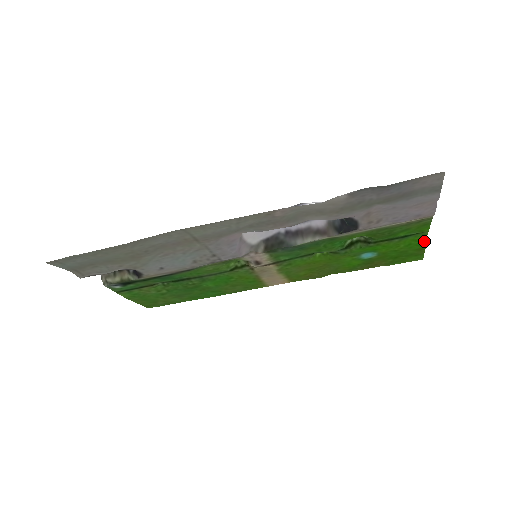
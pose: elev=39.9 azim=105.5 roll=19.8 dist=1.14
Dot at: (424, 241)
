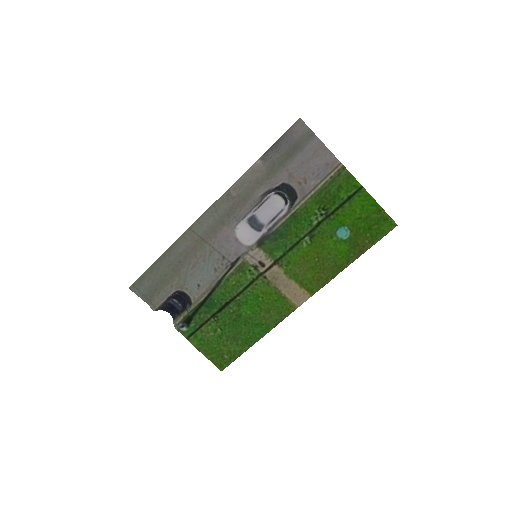
Dot at: (371, 199)
